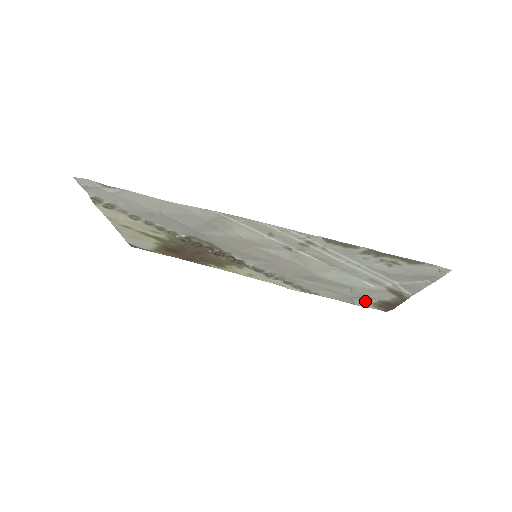
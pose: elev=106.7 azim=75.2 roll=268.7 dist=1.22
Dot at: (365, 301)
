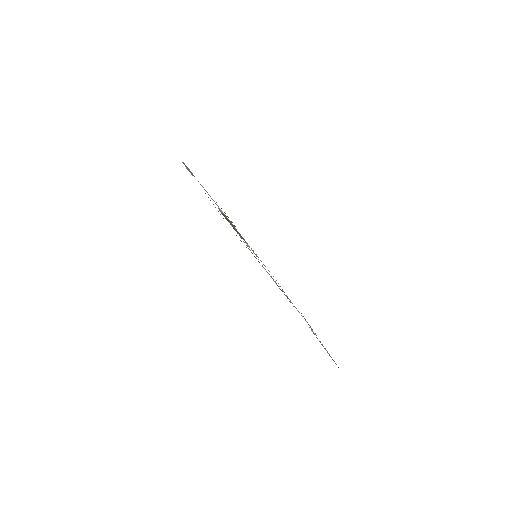
Dot at: occluded
